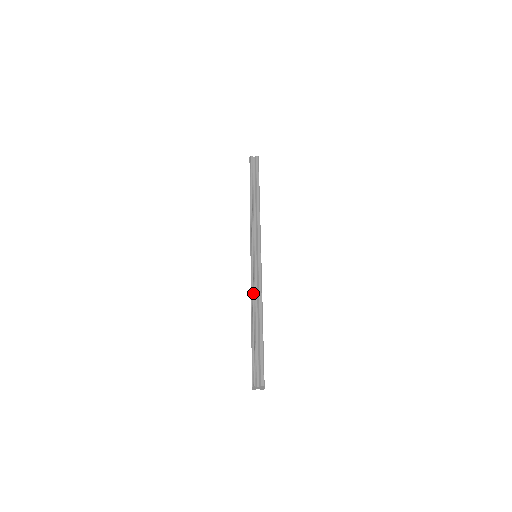
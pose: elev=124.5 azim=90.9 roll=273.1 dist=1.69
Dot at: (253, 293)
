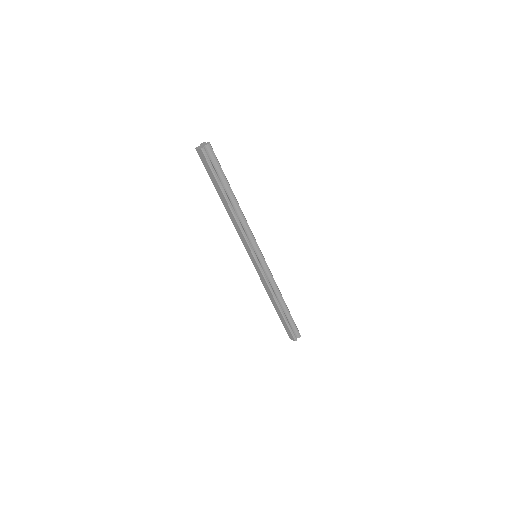
Dot at: (272, 289)
